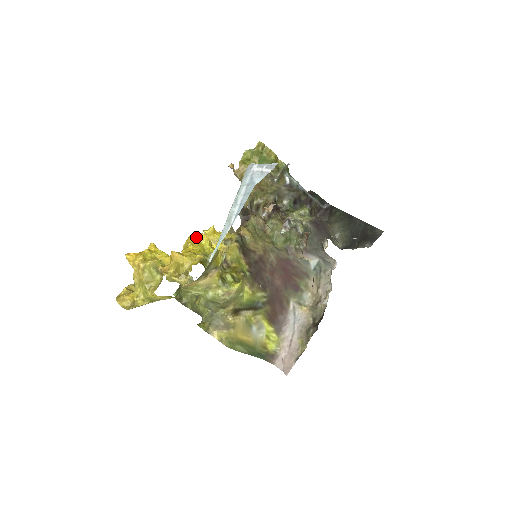
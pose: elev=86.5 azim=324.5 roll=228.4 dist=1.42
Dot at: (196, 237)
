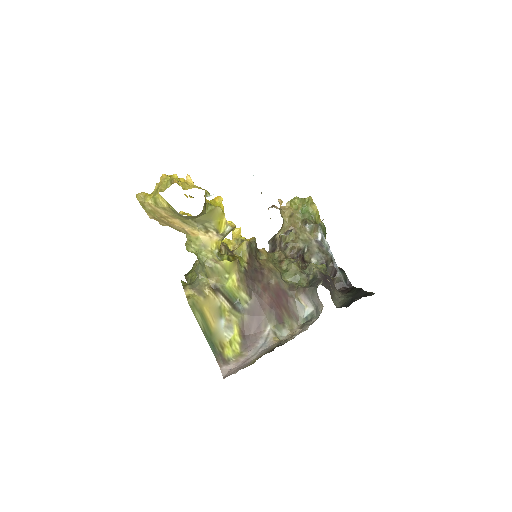
Dot at: (215, 197)
